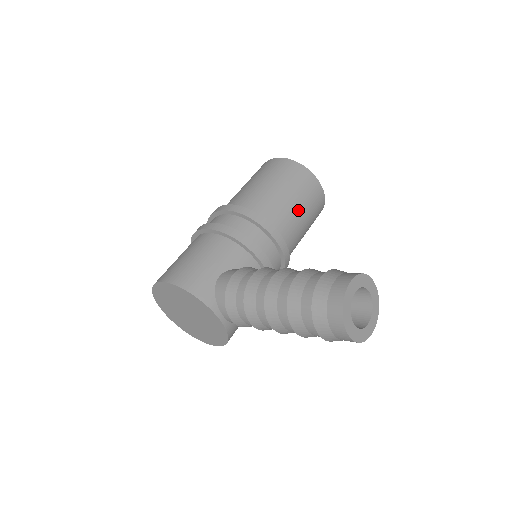
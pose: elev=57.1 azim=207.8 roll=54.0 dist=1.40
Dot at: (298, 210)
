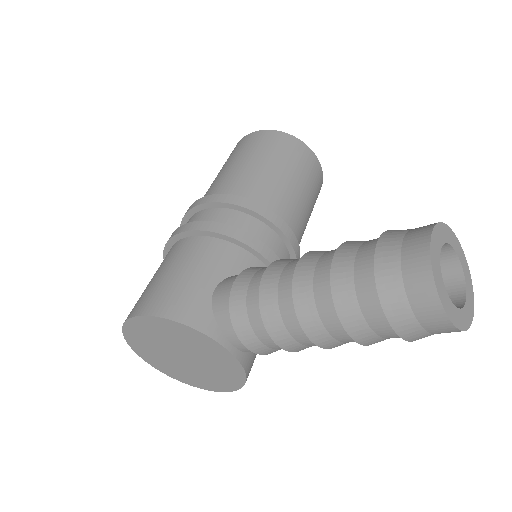
Dot at: (295, 187)
